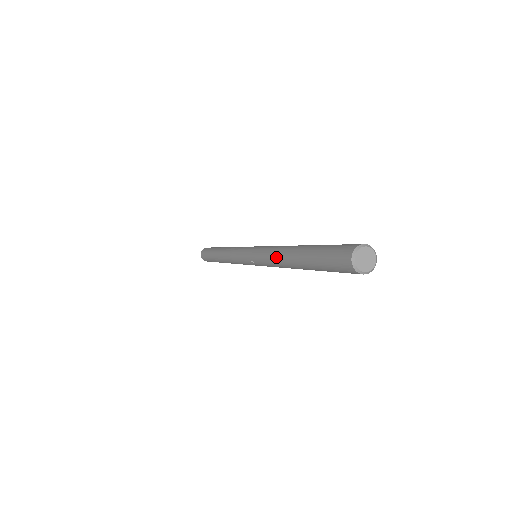
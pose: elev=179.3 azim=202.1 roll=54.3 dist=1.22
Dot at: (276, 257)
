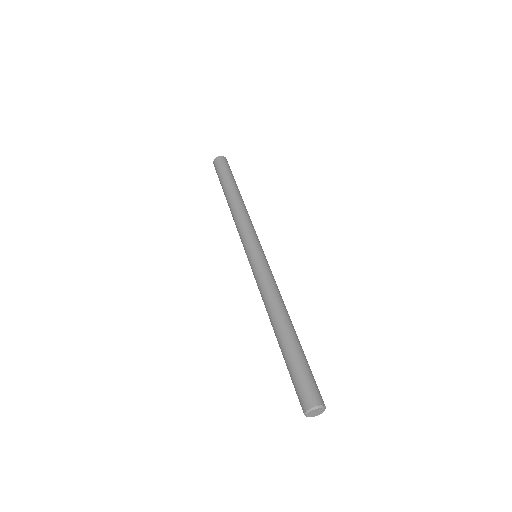
Dot at: (267, 305)
